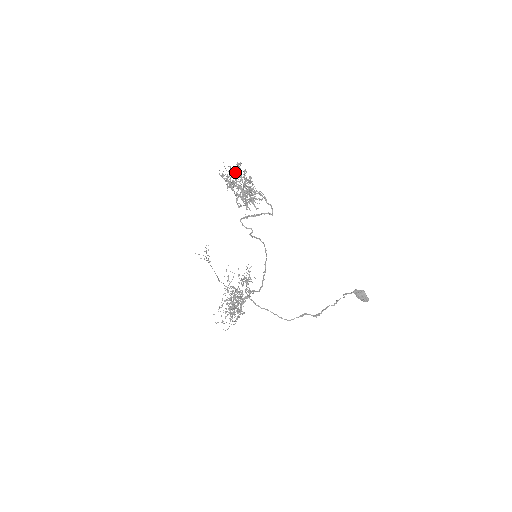
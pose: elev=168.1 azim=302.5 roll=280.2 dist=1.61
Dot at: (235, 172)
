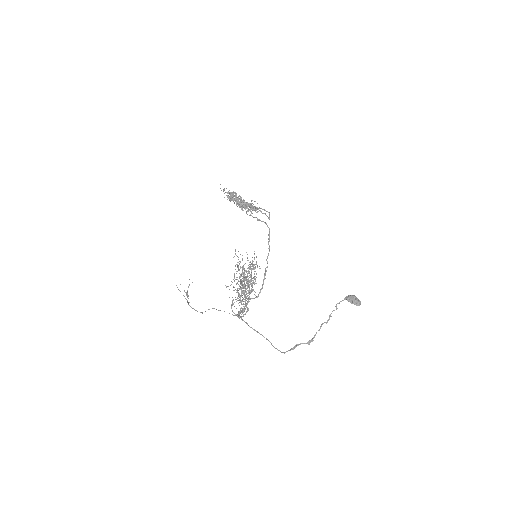
Dot at: (232, 193)
